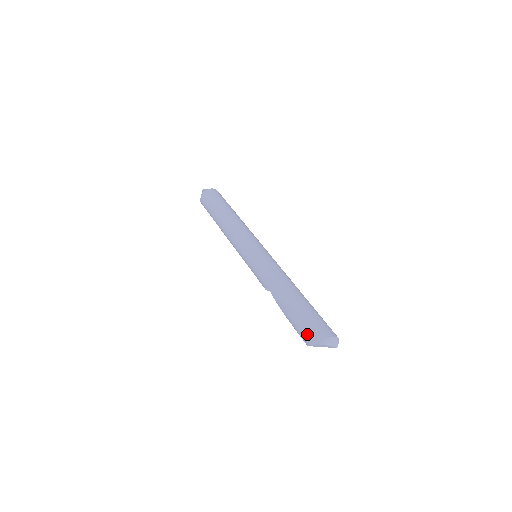
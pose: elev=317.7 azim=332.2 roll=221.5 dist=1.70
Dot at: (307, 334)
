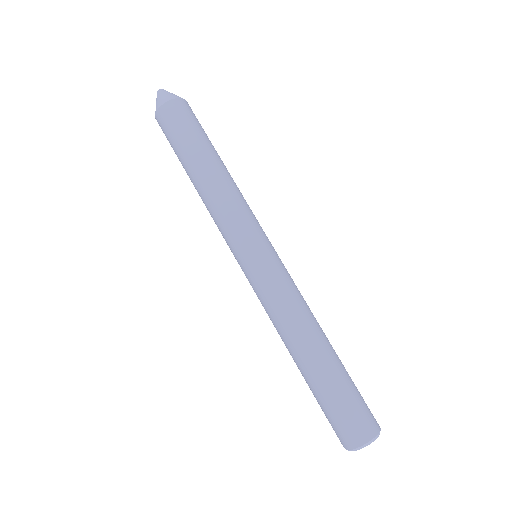
Dot at: occluded
